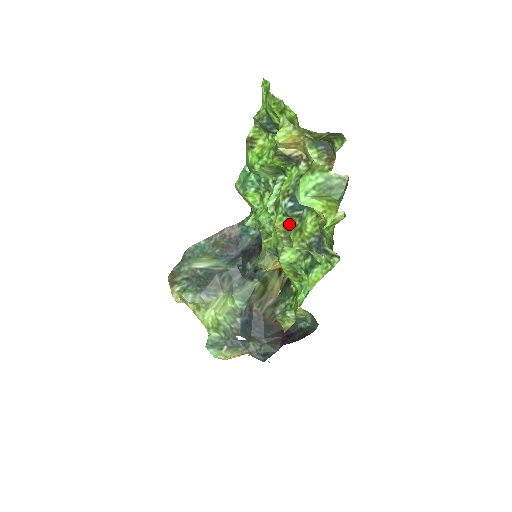
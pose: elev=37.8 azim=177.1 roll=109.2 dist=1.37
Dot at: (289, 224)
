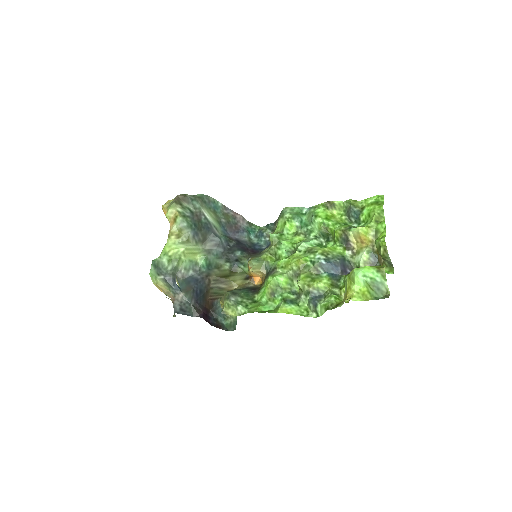
Dot at: (308, 268)
